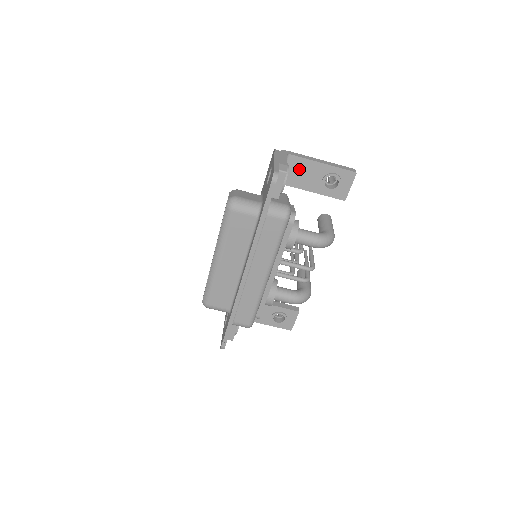
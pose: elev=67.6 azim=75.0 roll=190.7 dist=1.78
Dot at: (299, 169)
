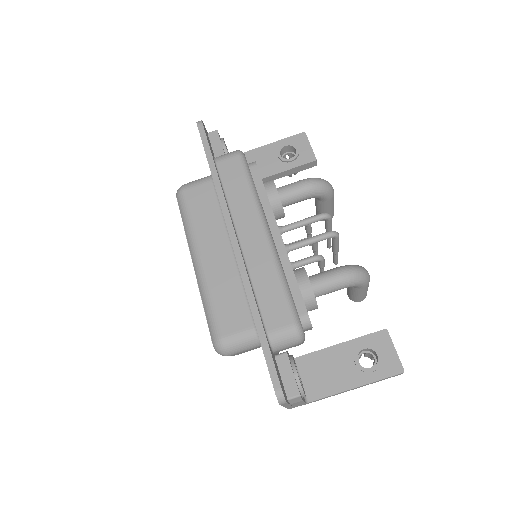
Dot at: occluded
